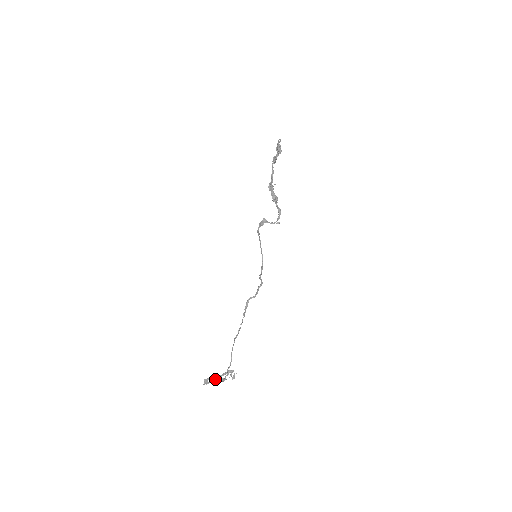
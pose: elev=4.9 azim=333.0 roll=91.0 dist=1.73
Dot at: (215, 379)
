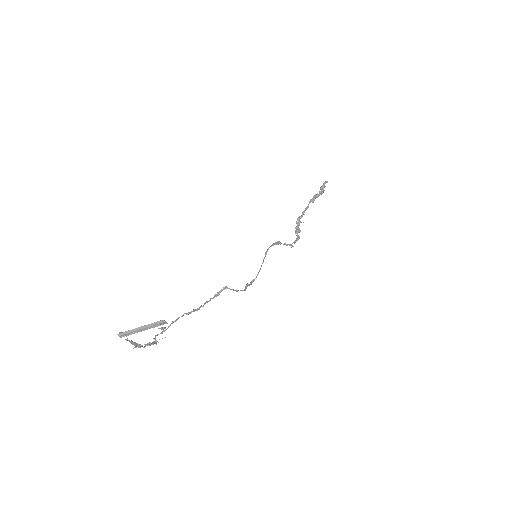
Dot at: (136, 331)
